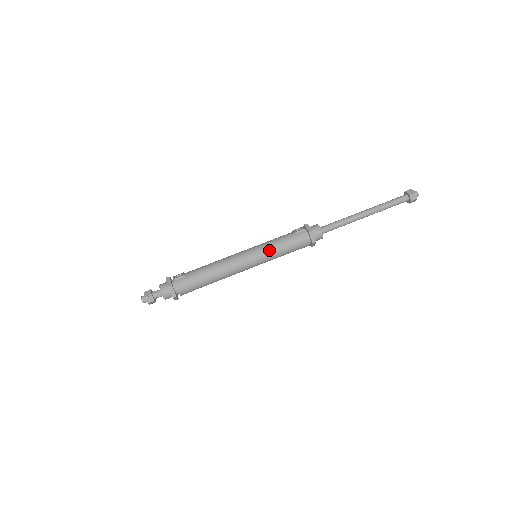
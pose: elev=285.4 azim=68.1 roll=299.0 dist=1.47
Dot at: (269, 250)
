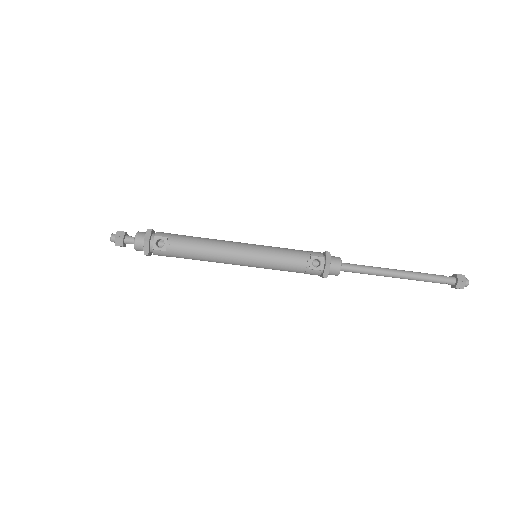
Dot at: occluded
